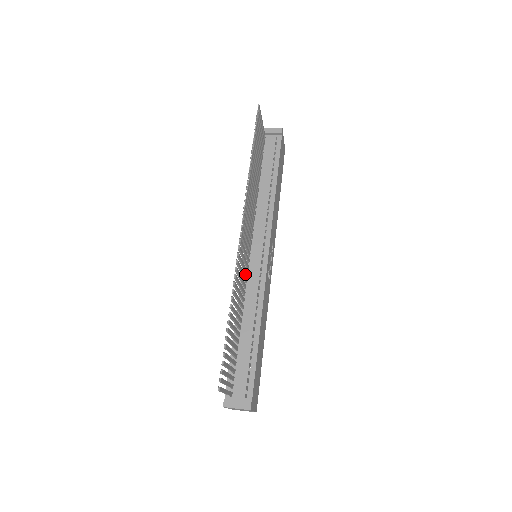
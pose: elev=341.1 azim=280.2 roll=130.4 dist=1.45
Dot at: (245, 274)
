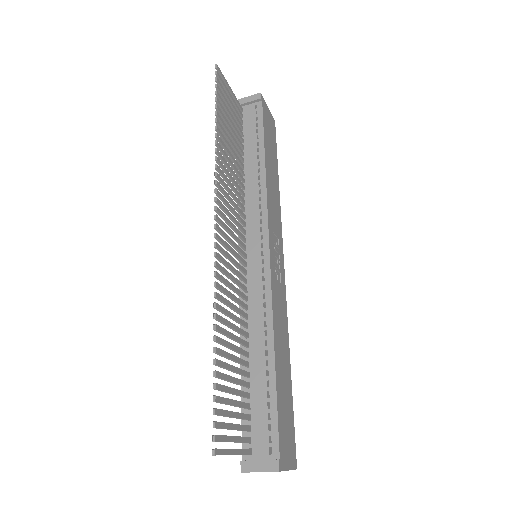
Dot at: (243, 282)
